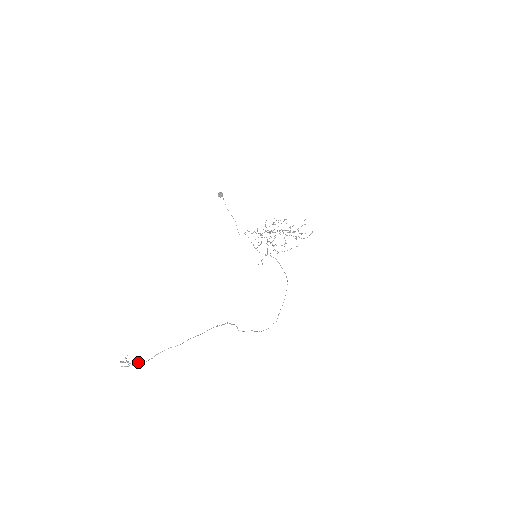
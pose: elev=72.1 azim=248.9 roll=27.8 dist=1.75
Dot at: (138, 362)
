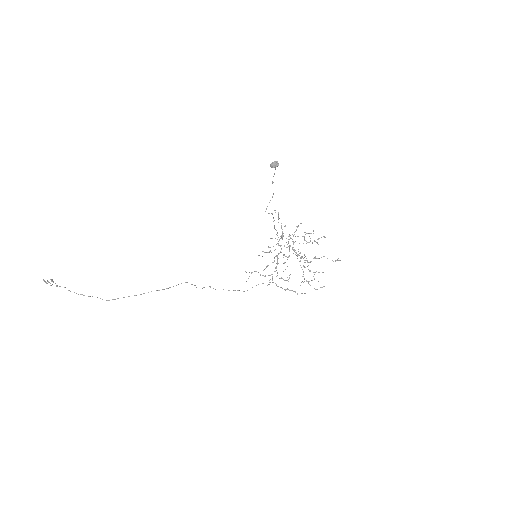
Dot at: occluded
